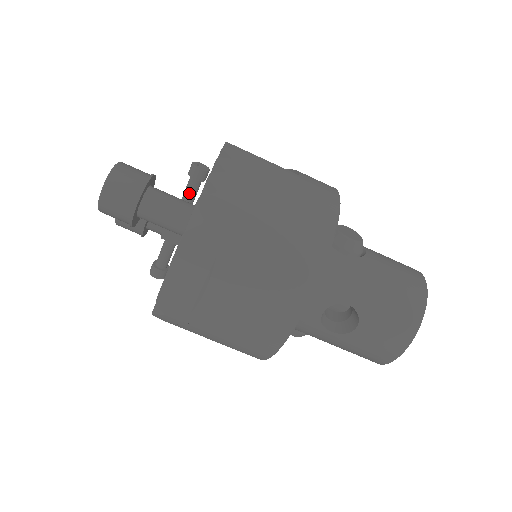
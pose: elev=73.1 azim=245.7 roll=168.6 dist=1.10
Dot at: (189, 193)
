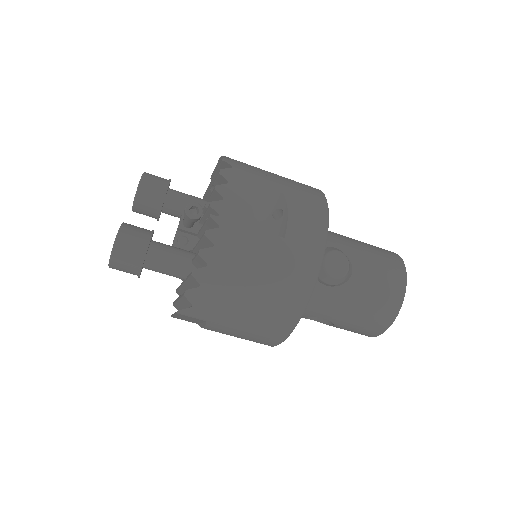
Dot at: (188, 223)
